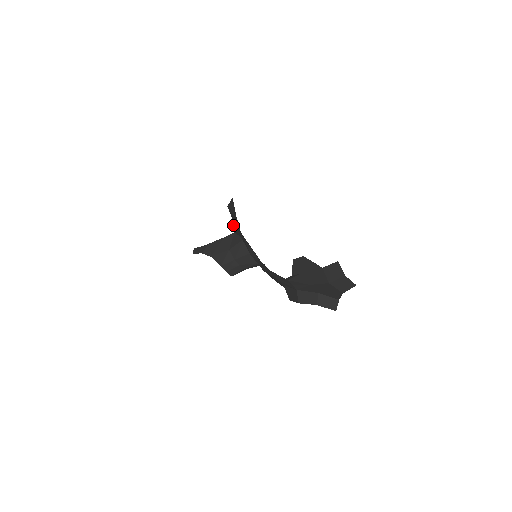
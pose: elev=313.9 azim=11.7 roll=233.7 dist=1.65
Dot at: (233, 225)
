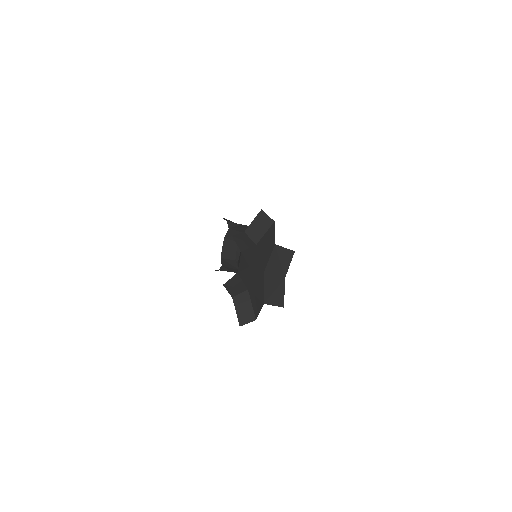
Dot at: occluded
